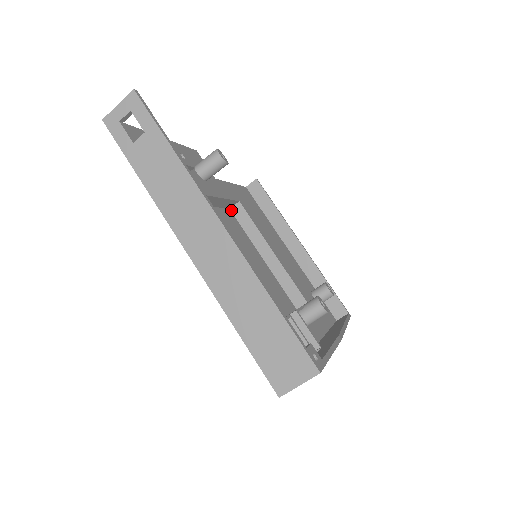
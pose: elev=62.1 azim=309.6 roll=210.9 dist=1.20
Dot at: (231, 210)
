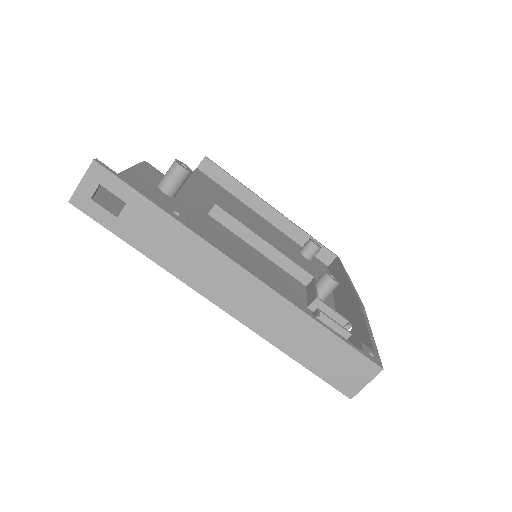
Dot at: (209, 215)
